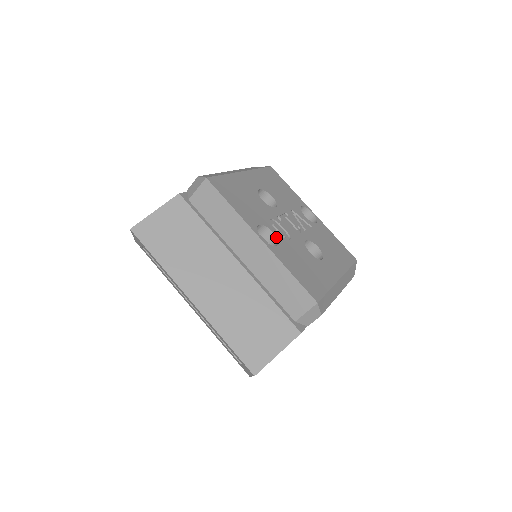
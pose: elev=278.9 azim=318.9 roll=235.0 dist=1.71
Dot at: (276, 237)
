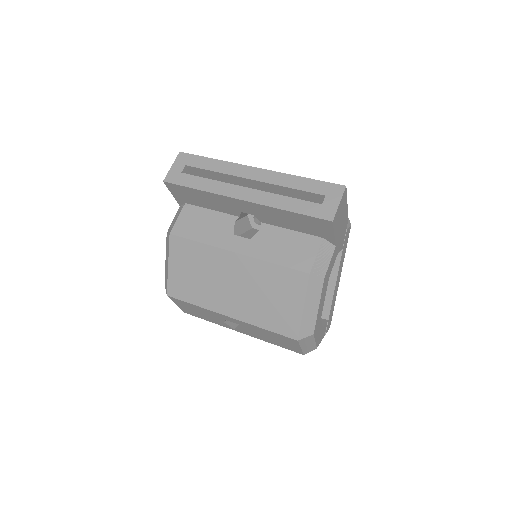
Dot at: occluded
